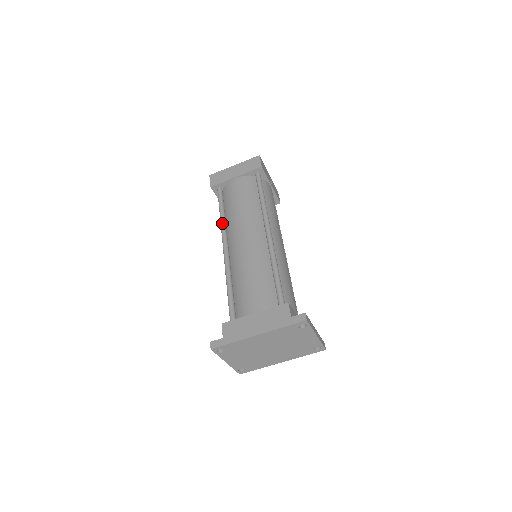
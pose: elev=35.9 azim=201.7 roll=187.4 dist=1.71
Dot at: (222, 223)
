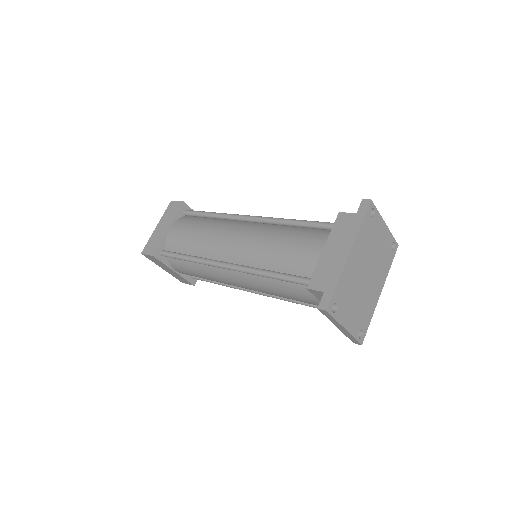
Dot at: (198, 259)
